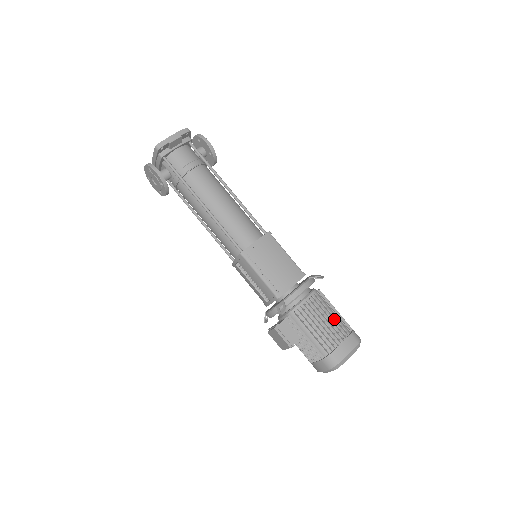
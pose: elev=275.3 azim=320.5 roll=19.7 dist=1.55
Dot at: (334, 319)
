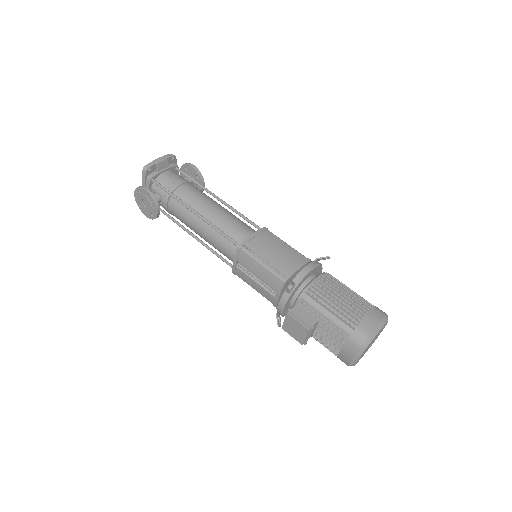
Dot at: (351, 296)
